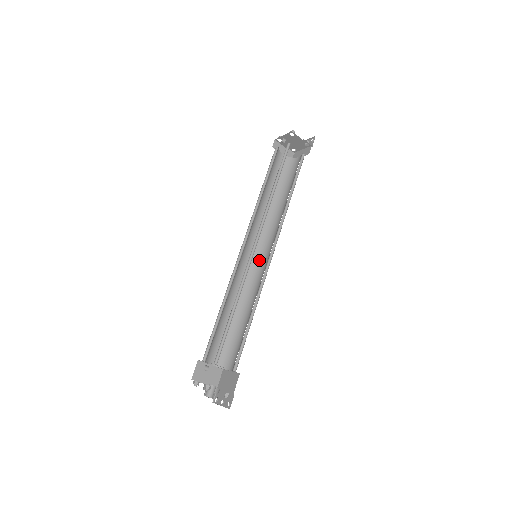
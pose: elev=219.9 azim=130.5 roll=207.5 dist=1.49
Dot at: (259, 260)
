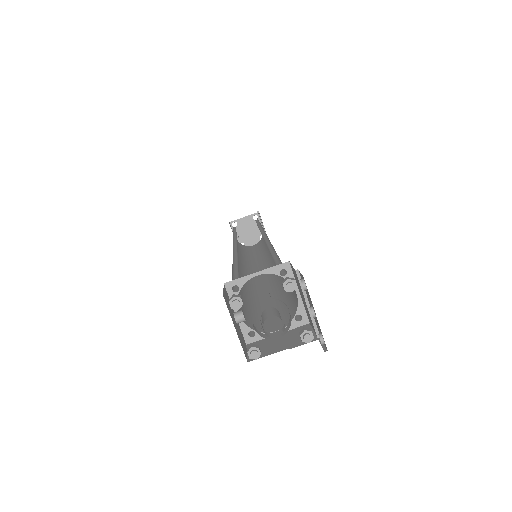
Dot at: (273, 262)
